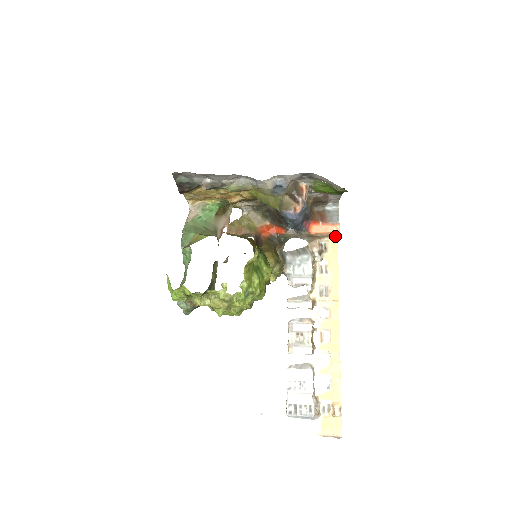
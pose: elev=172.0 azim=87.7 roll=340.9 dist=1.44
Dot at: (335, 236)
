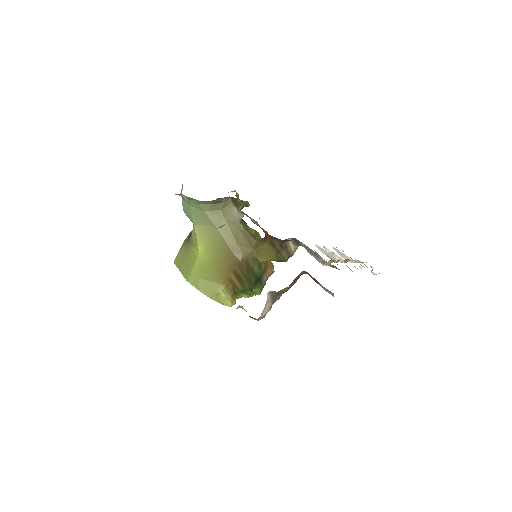
Dot at: occluded
